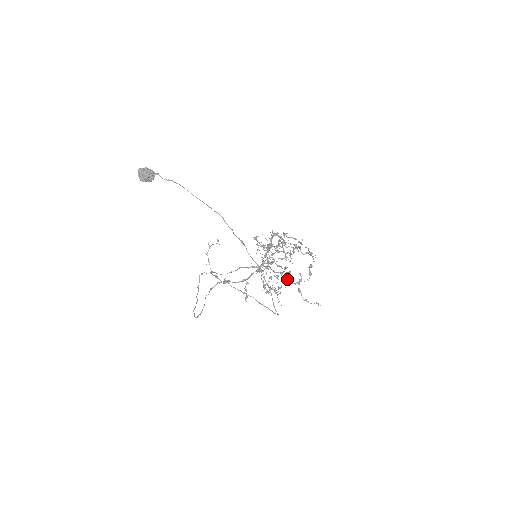
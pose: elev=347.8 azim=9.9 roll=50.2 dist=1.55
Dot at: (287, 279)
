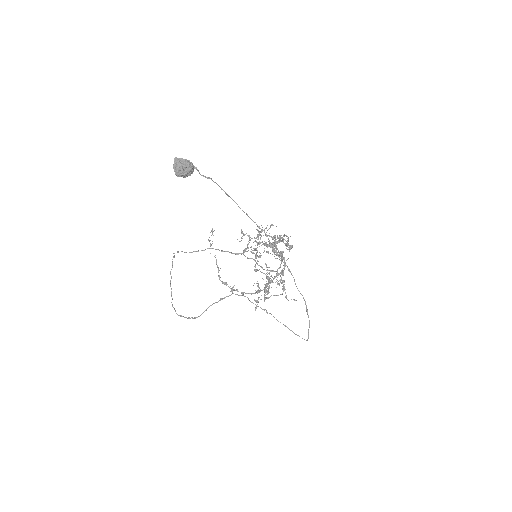
Dot at: (271, 275)
